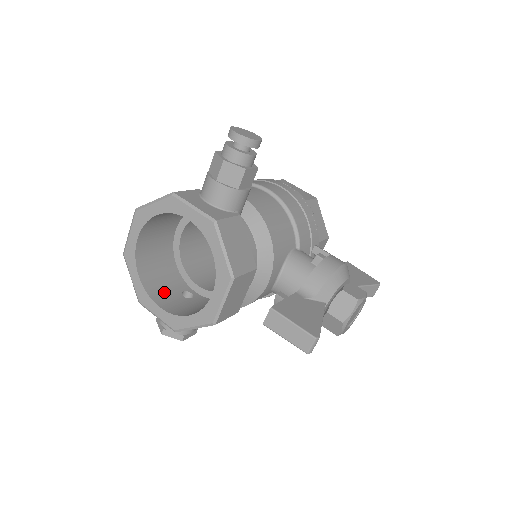
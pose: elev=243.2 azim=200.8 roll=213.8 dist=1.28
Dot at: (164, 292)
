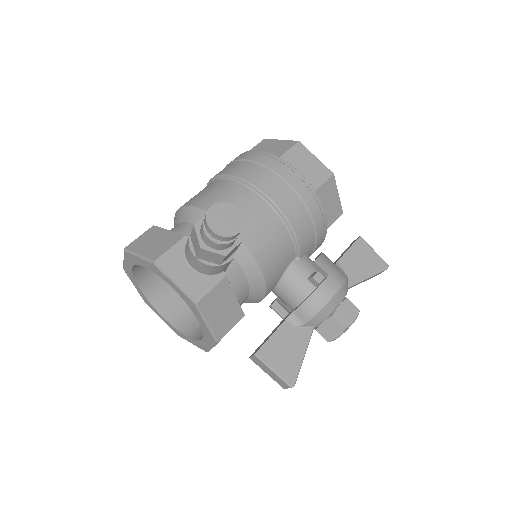
Dot at: (167, 295)
